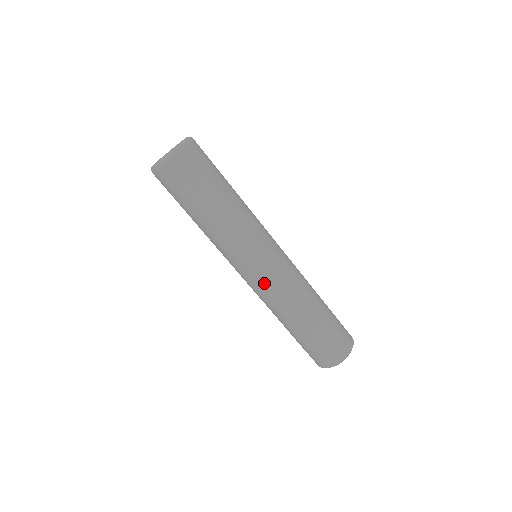
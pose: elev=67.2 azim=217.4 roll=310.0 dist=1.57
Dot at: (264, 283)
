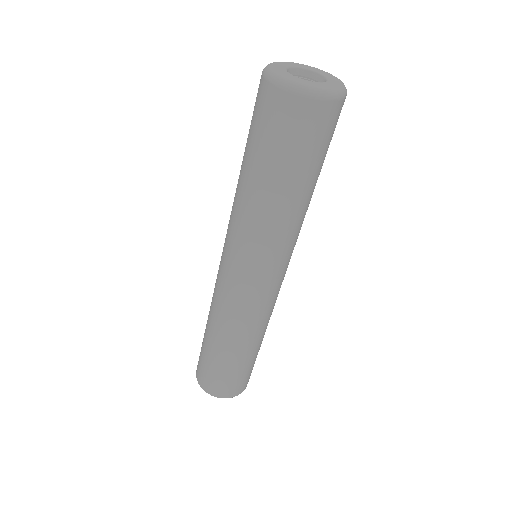
Dot at: (271, 296)
